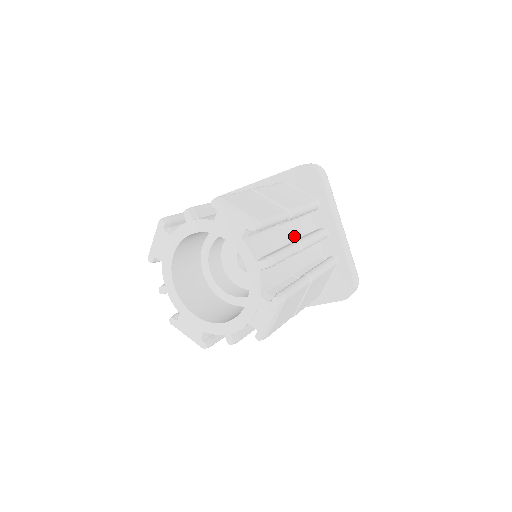
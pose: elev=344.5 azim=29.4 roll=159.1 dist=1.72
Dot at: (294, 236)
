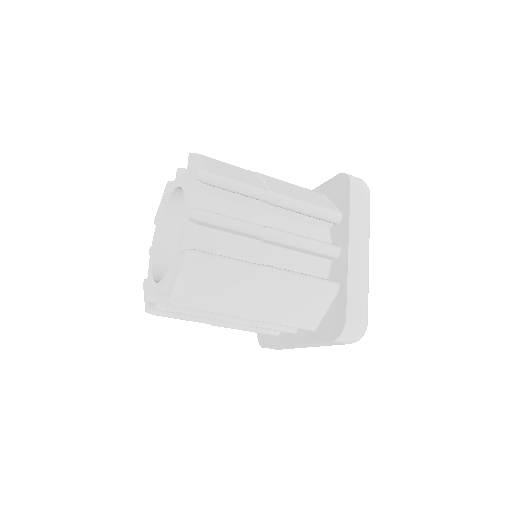
Dot at: occluded
